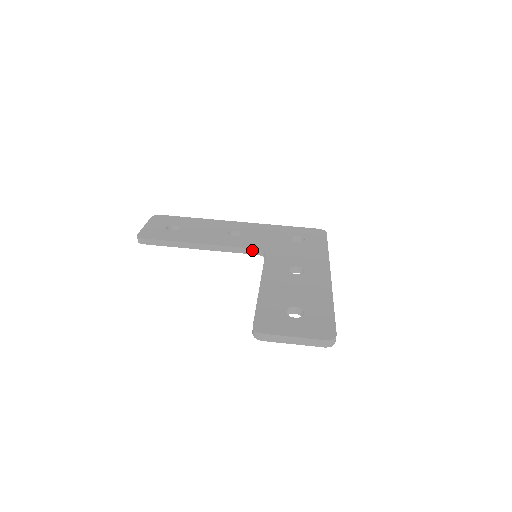
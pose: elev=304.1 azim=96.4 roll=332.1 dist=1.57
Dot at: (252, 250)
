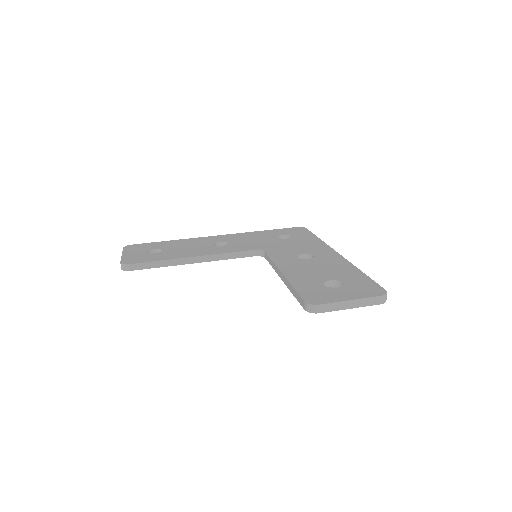
Dot at: (249, 252)
